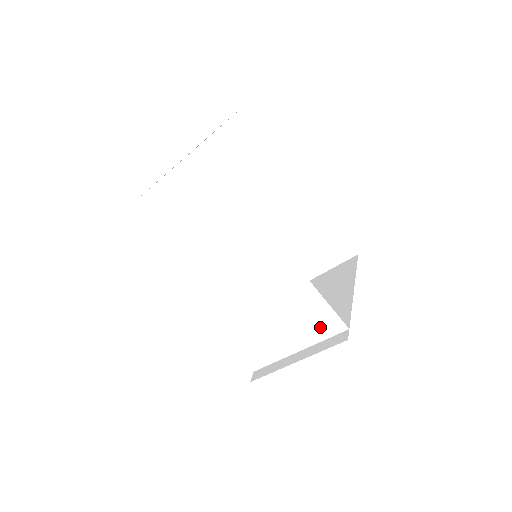
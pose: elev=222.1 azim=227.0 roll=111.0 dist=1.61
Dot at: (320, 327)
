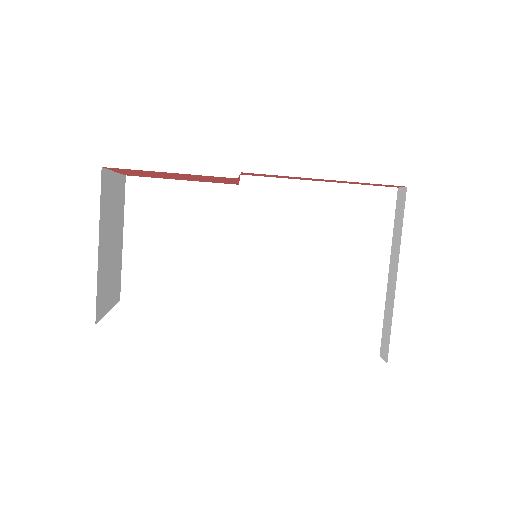
Dot at: (374, 219)
